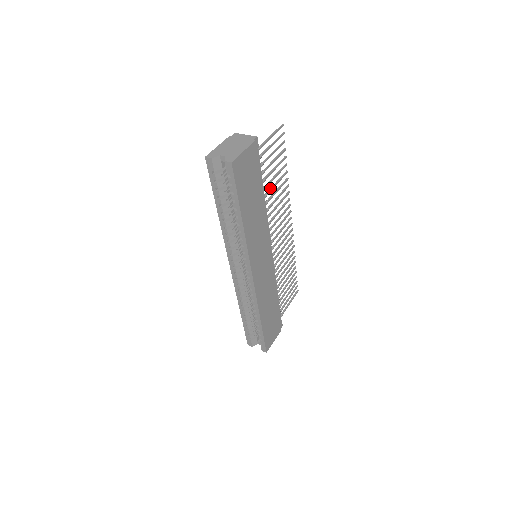
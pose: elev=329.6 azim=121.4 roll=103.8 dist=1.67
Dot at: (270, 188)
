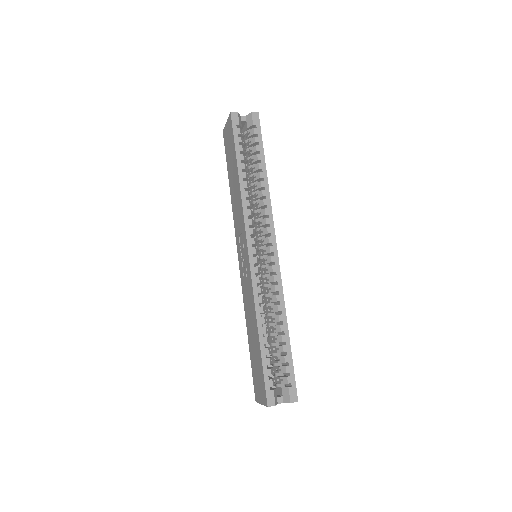
Dot at: occluded
